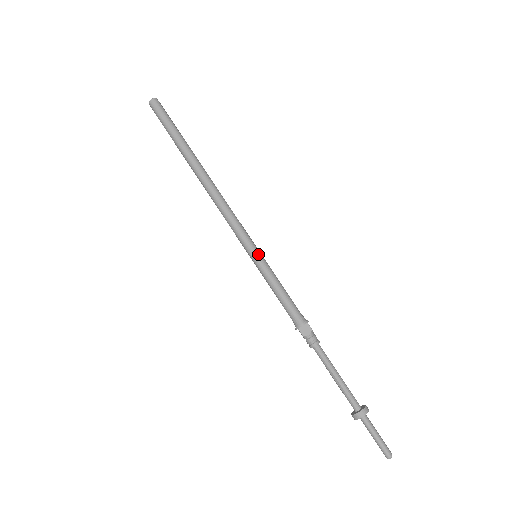
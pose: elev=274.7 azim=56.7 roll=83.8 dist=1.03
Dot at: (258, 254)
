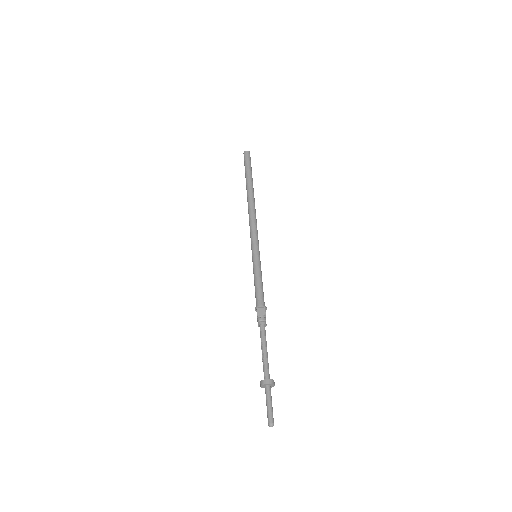
Dot at: (258, 254)
